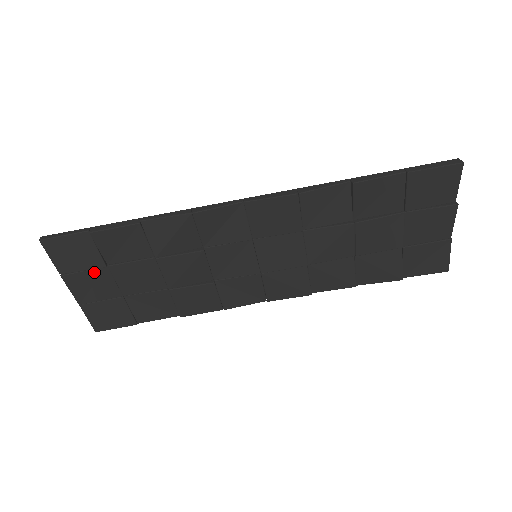
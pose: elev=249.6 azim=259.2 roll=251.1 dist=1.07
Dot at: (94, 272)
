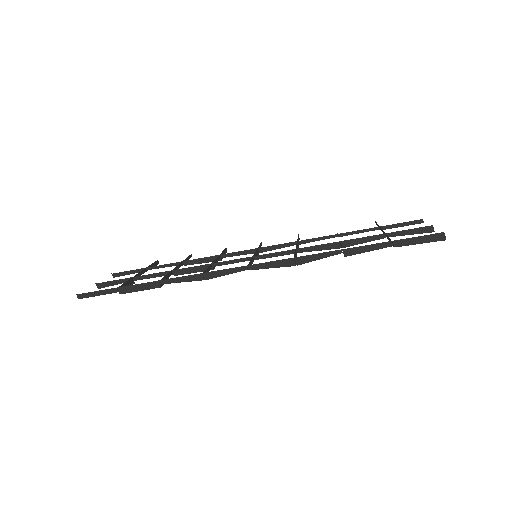
Dot at: (124, 282)
